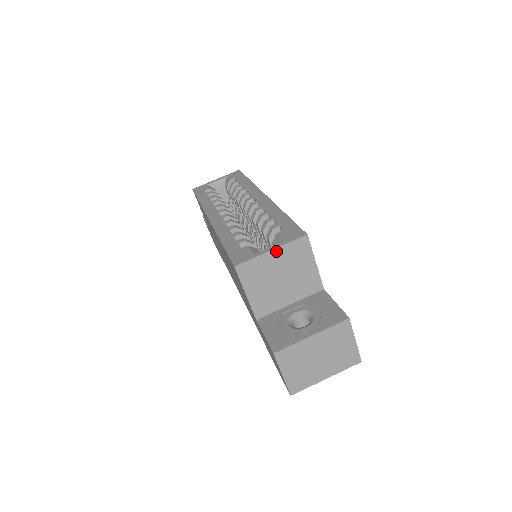
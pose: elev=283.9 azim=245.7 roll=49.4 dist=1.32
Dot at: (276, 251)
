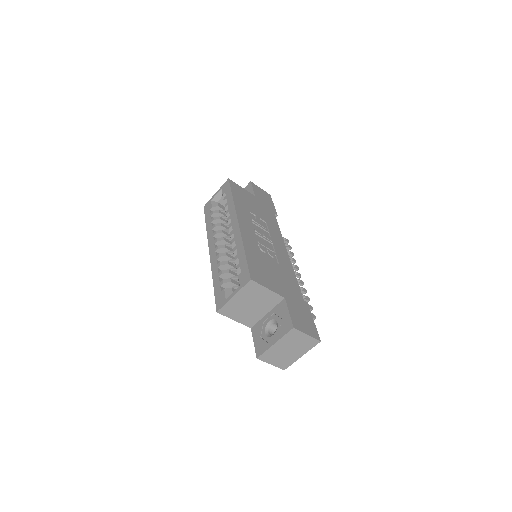
Dot at: (237, 295)
